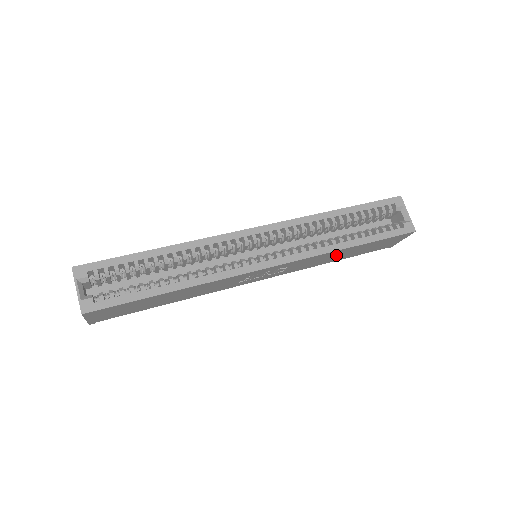
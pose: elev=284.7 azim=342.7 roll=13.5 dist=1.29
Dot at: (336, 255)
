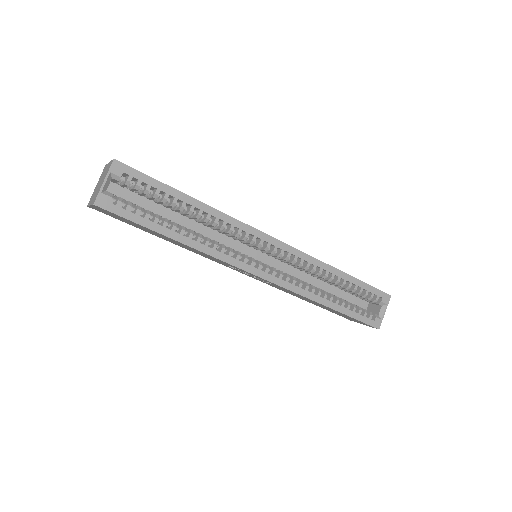
Dot at: occluded
